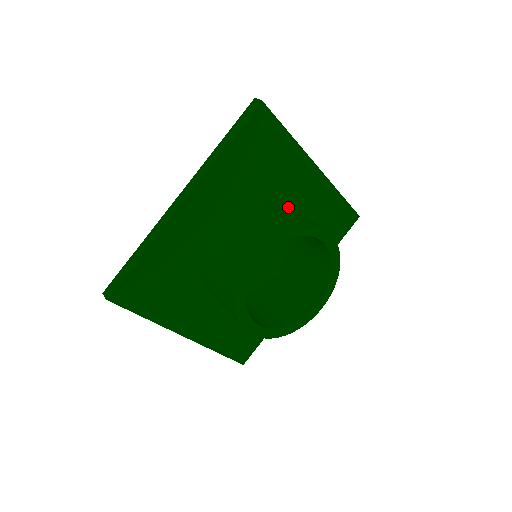
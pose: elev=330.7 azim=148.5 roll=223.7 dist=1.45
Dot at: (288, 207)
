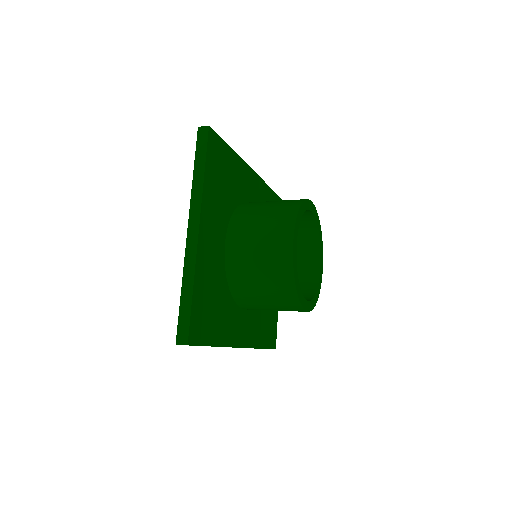
Dot at: occluded
